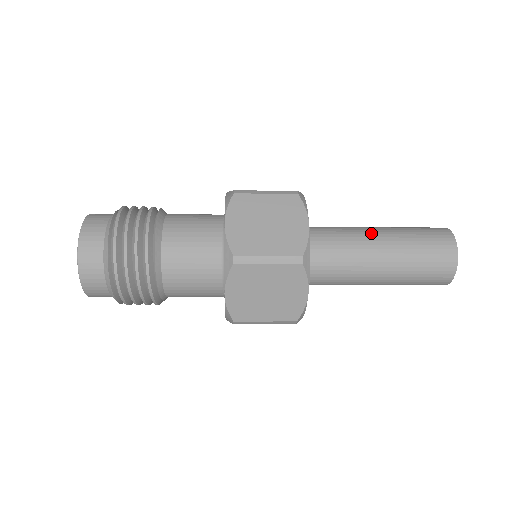
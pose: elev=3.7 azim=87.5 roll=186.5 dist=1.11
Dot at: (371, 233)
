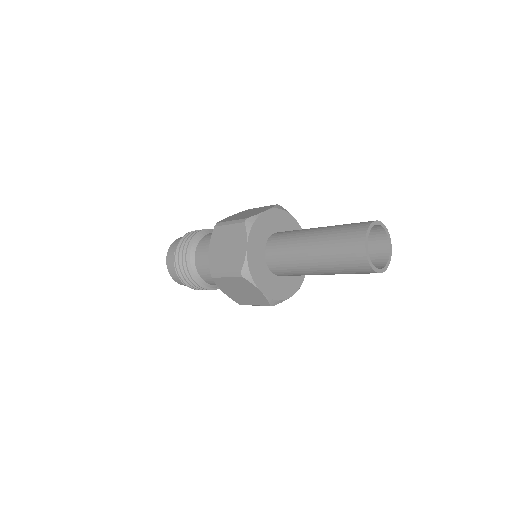
Dot at: (307, 238)
